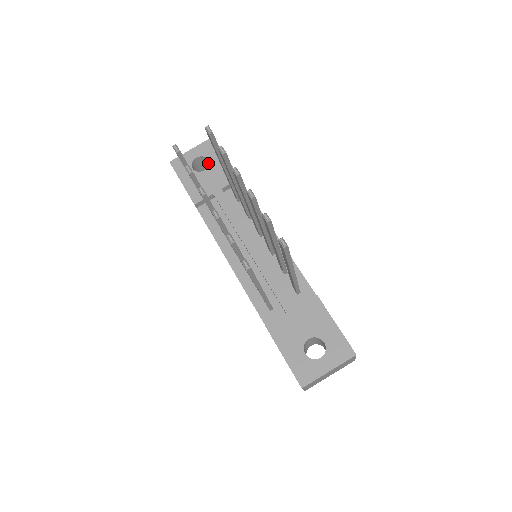
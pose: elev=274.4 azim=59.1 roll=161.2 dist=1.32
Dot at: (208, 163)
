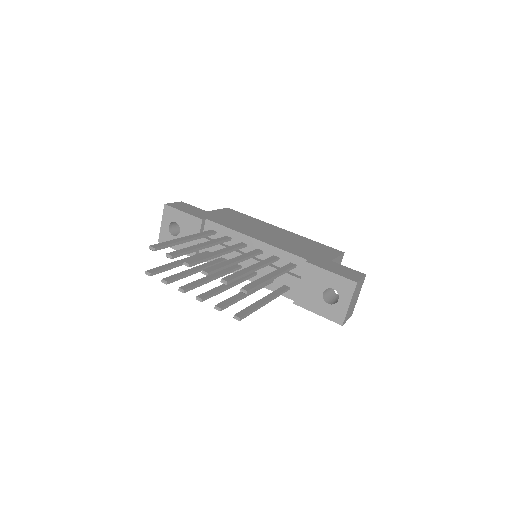
Dot at: occluded
